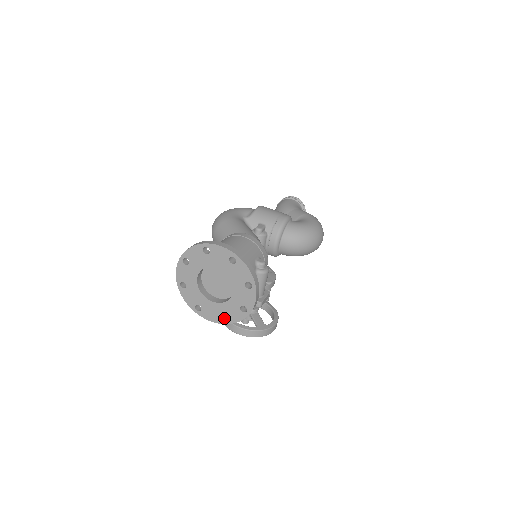
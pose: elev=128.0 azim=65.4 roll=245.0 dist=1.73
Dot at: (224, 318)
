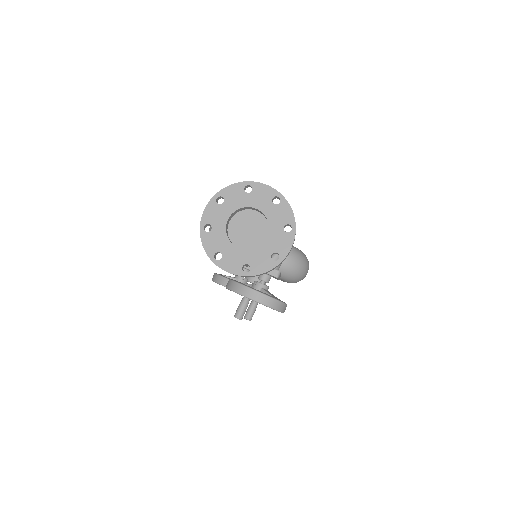
Dot at: (245, 272)
